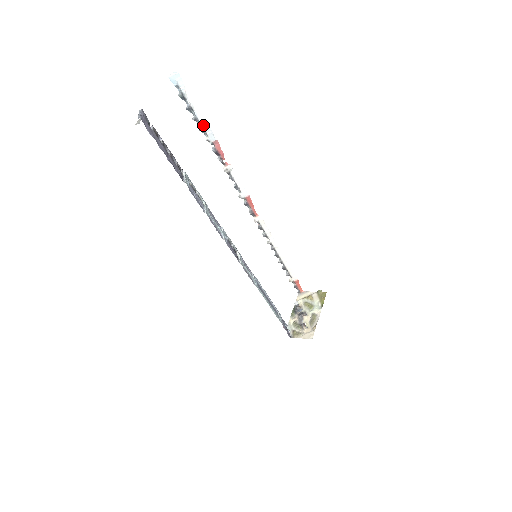
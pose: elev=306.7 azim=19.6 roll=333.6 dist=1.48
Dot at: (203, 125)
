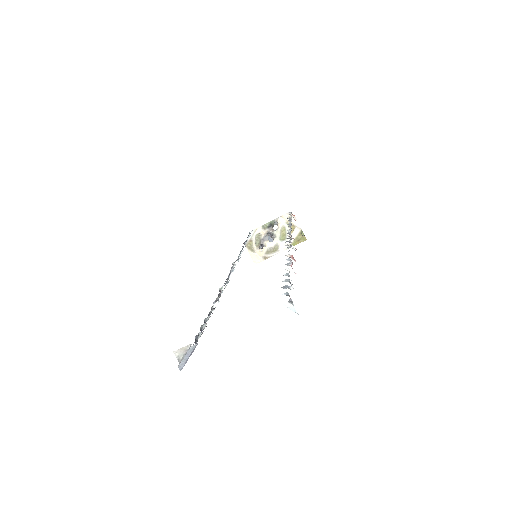
Dot at: (291, 280)
